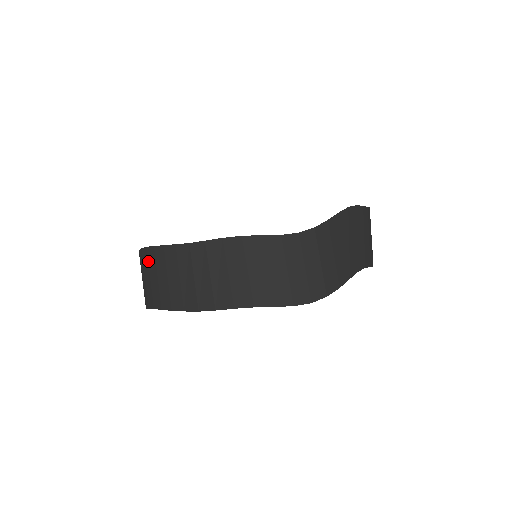
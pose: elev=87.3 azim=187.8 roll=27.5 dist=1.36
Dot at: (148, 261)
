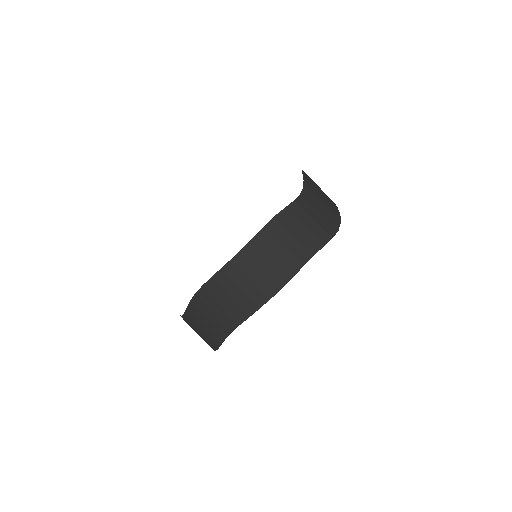
Dot at: (211, 295)
